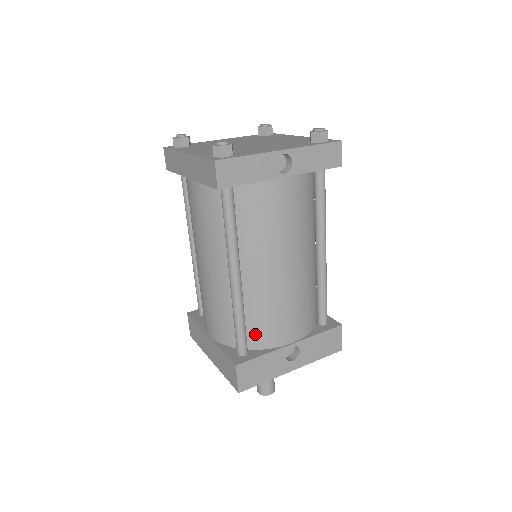
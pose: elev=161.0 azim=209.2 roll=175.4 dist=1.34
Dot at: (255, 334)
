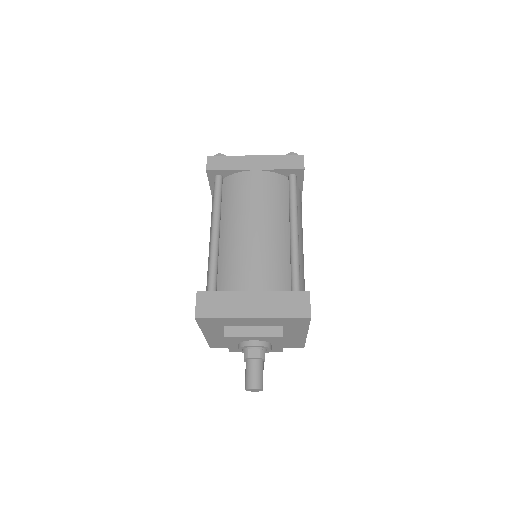
Dot at: occluded
